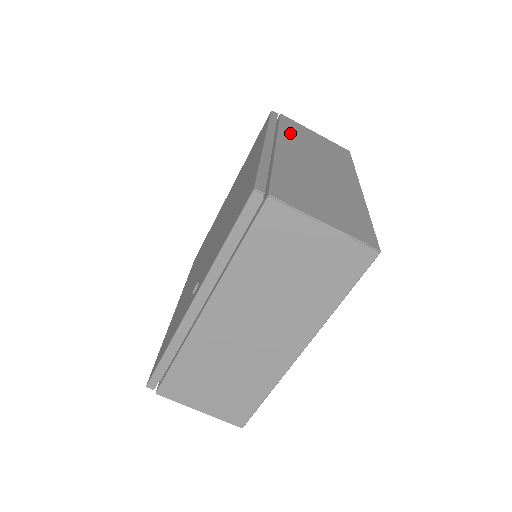
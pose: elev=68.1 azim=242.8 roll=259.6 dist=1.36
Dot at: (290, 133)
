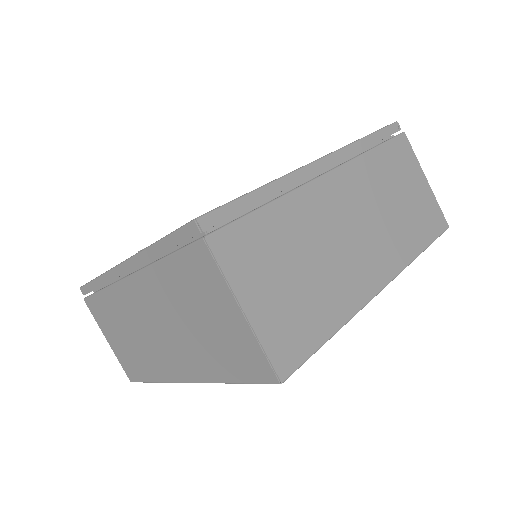
Dot at: (378, 165)
